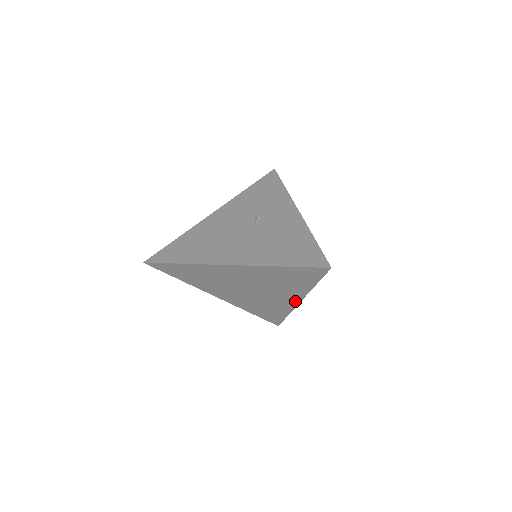
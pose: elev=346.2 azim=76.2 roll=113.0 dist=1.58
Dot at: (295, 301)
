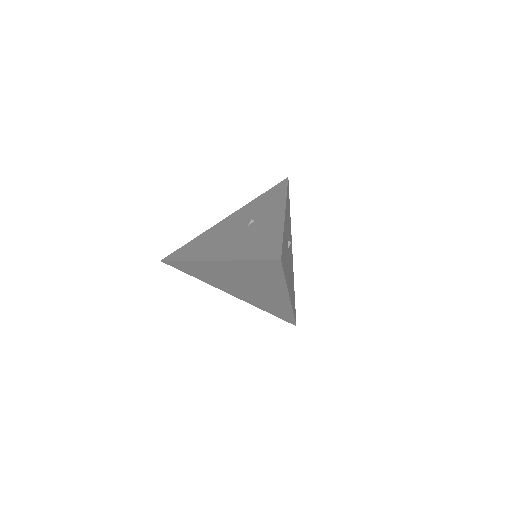
Dot at: (285, 297)
